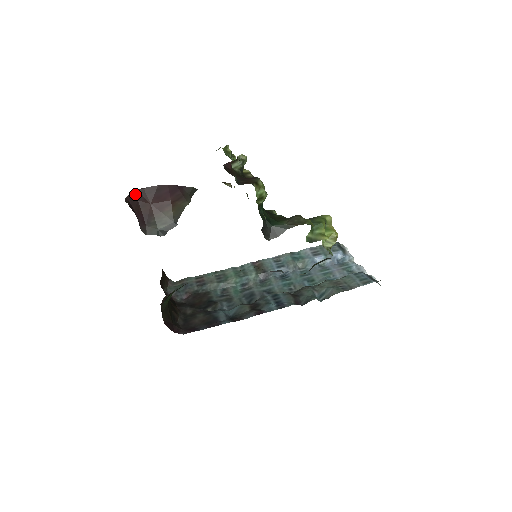
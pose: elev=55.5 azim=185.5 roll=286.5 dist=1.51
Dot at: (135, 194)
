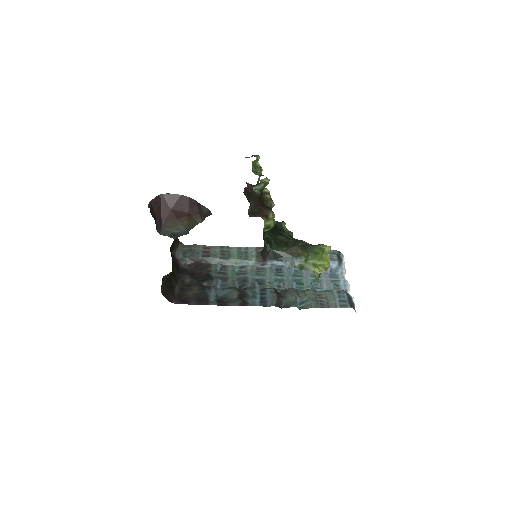
Dot at: (159, 198)
